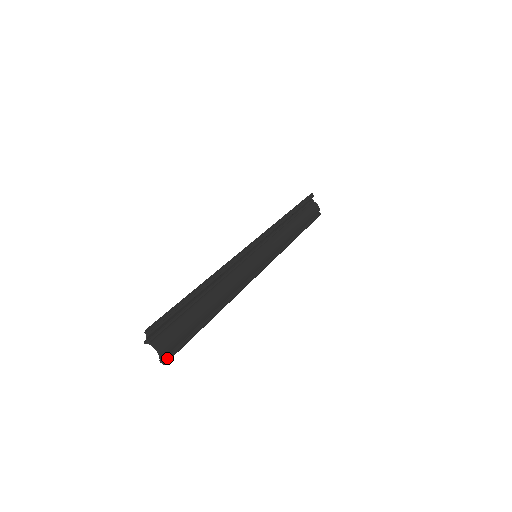
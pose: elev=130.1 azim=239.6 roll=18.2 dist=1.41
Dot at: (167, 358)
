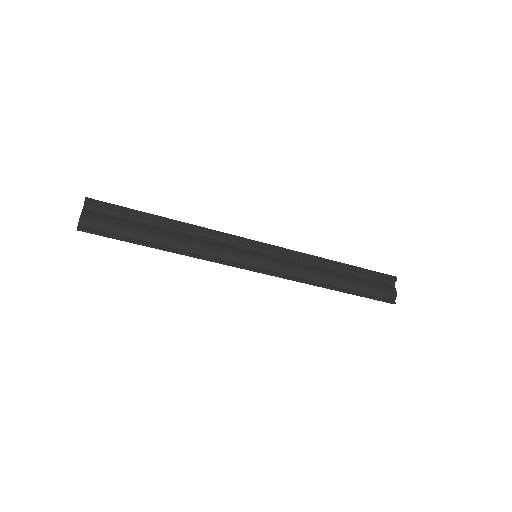
Dot at: (83, 229)
